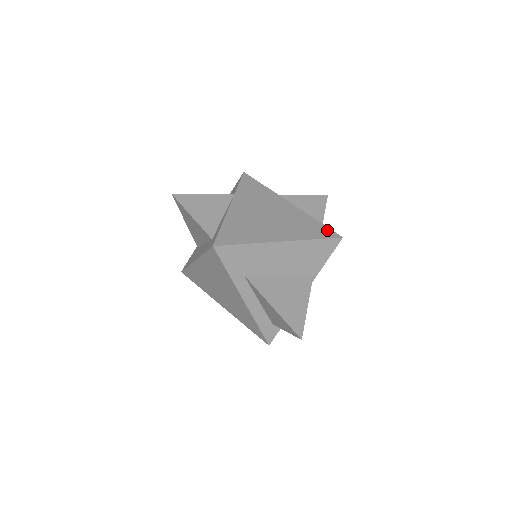
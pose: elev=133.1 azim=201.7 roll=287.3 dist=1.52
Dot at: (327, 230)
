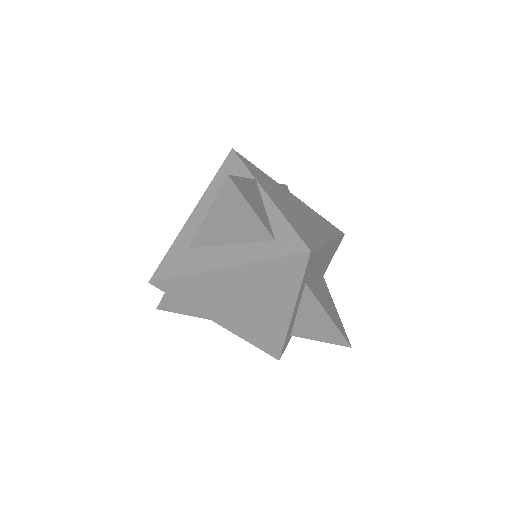
Dot at: (333, 226)
